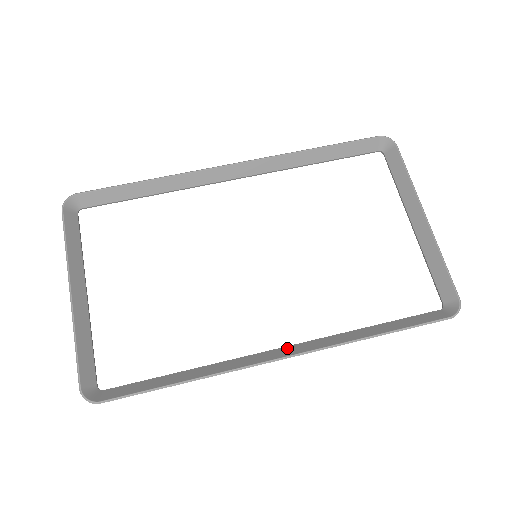
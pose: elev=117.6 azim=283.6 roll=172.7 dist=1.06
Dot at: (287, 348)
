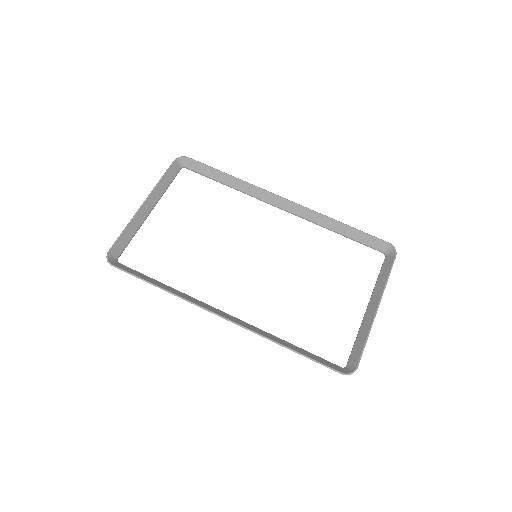
Dot at: (231, 316)
